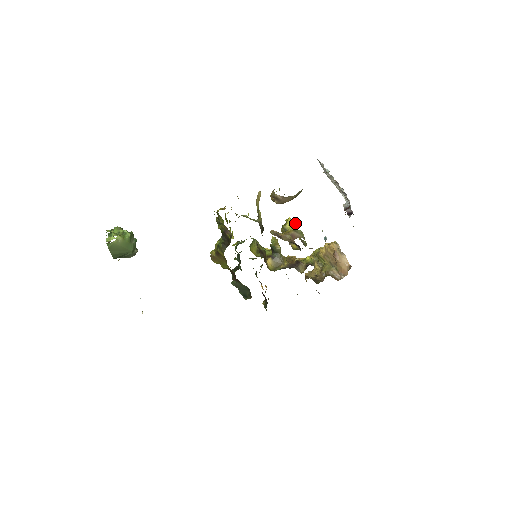
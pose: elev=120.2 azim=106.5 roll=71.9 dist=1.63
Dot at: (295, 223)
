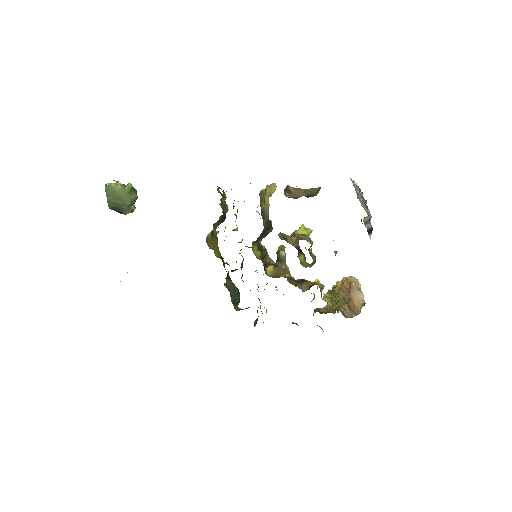
Dot at: (308, 233)
